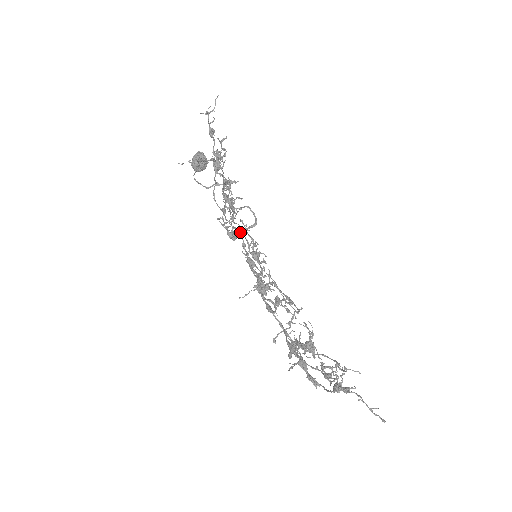
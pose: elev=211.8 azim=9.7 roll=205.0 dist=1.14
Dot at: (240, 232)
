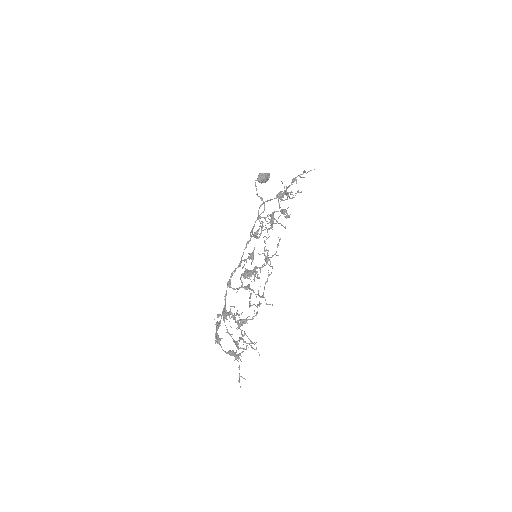
Dot at: occluded
